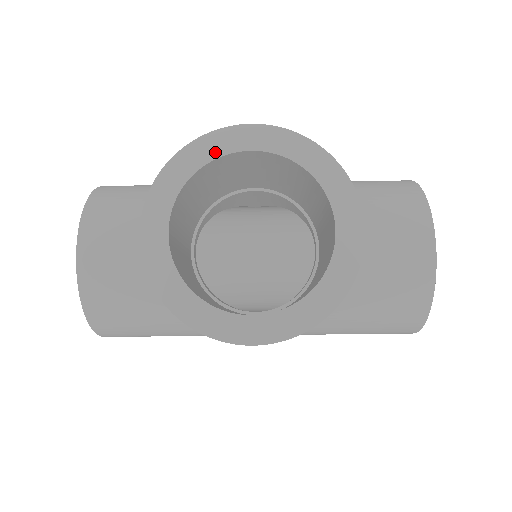
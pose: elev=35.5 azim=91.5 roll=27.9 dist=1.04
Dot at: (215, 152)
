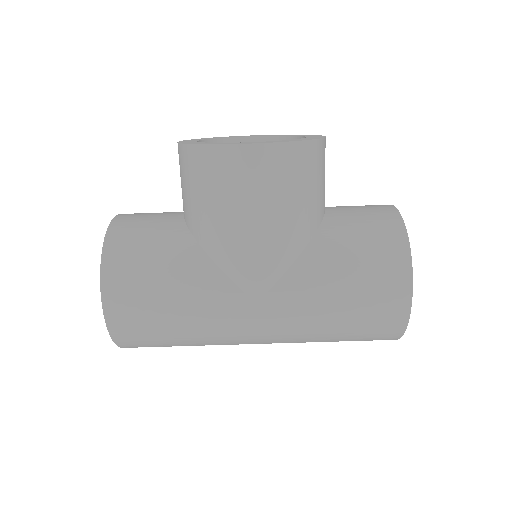
Dot at: (231, 137)
